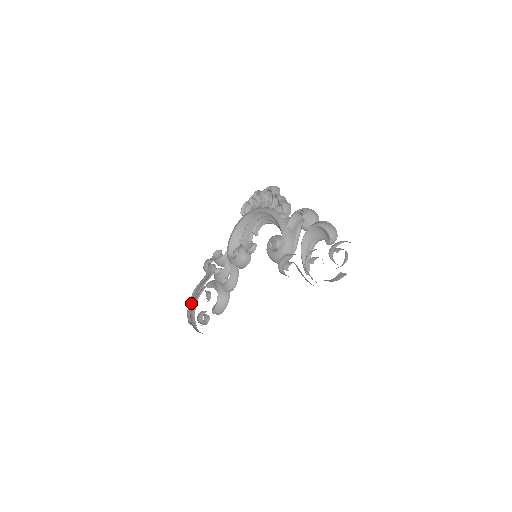
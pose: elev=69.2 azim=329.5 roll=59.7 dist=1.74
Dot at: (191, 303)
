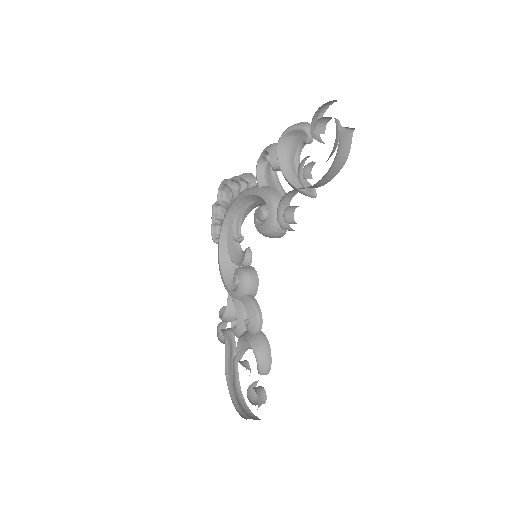
Dot at: (234, 396)
